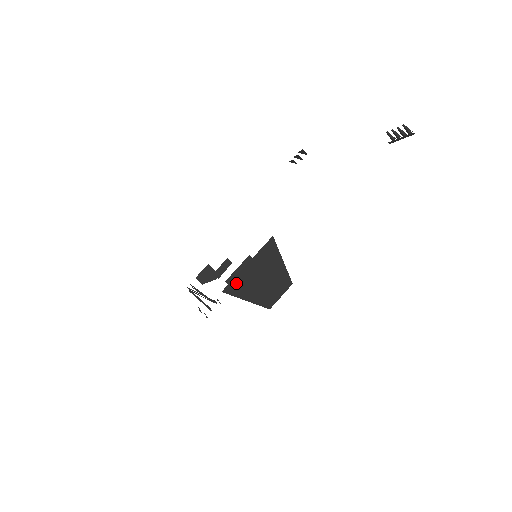
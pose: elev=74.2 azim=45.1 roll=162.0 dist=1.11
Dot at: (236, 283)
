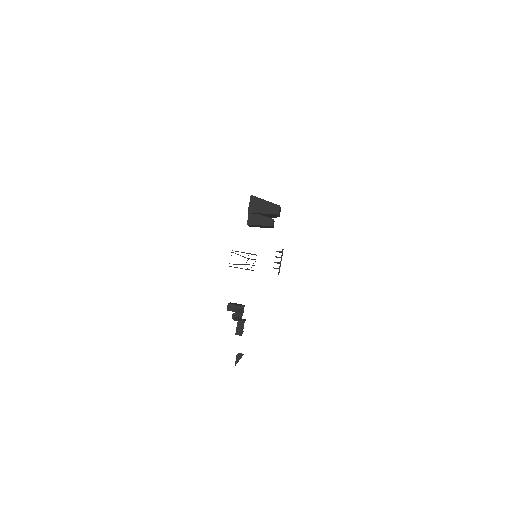
Dot at: occluded
